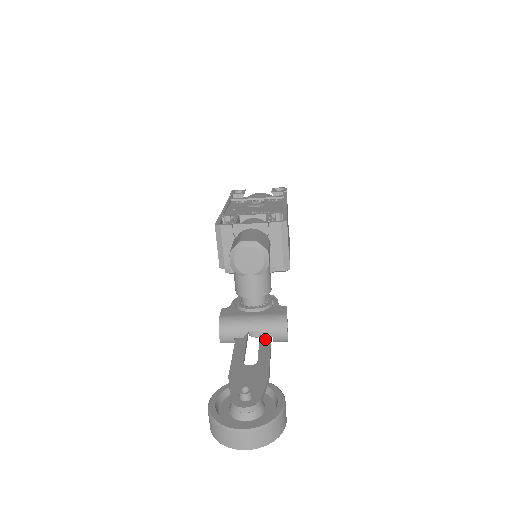
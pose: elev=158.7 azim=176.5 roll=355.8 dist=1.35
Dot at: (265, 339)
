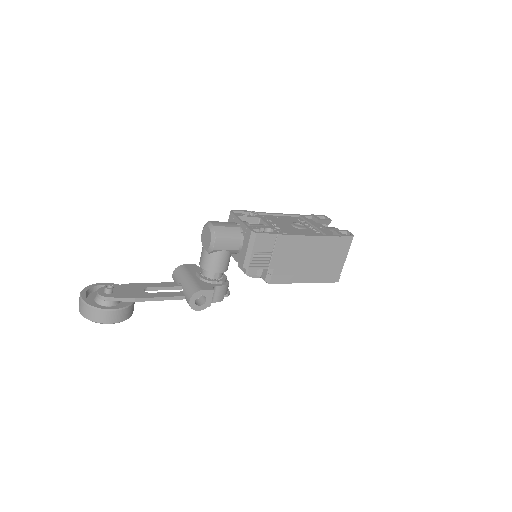
Dot at: (180, 293)
